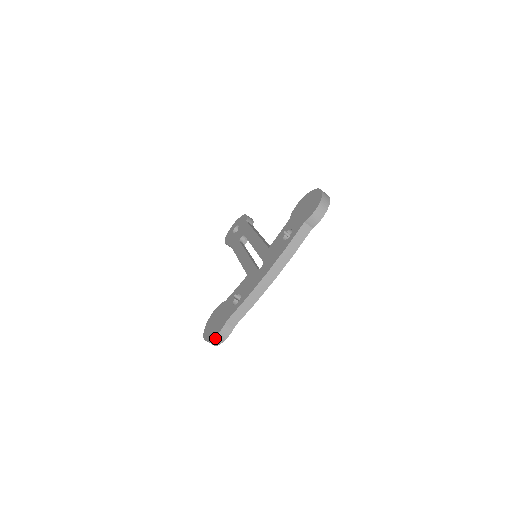
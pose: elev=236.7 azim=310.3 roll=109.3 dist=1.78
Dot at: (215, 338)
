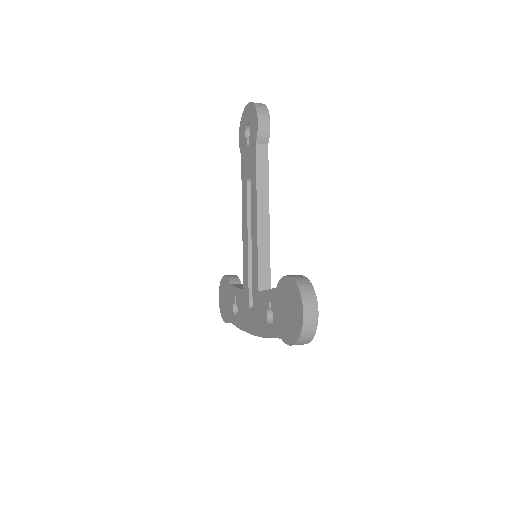
Dot at: occluded
